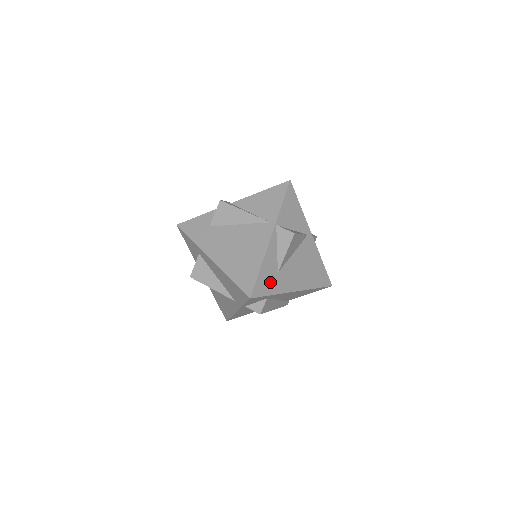
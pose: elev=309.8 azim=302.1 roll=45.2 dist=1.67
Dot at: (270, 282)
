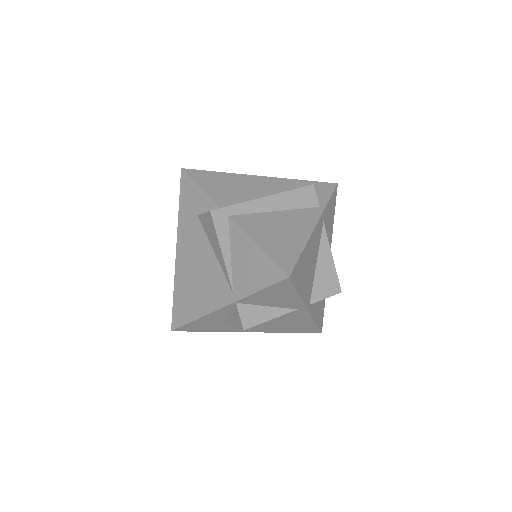
Dot at: (207, 327)
